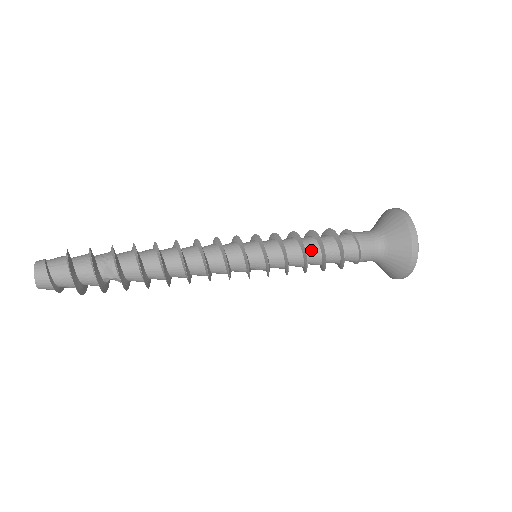
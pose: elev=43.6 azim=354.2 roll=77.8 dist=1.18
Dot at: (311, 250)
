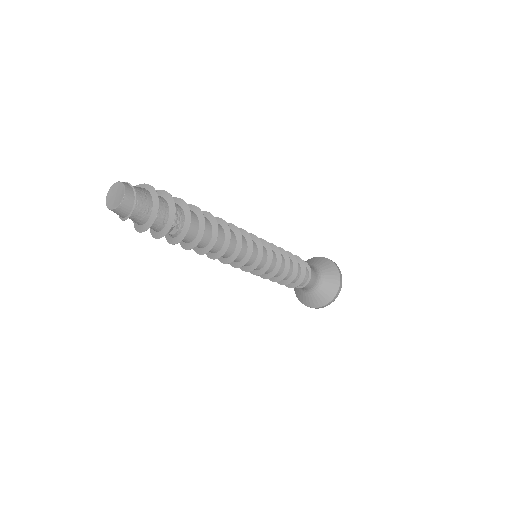
Dot at: occluded
